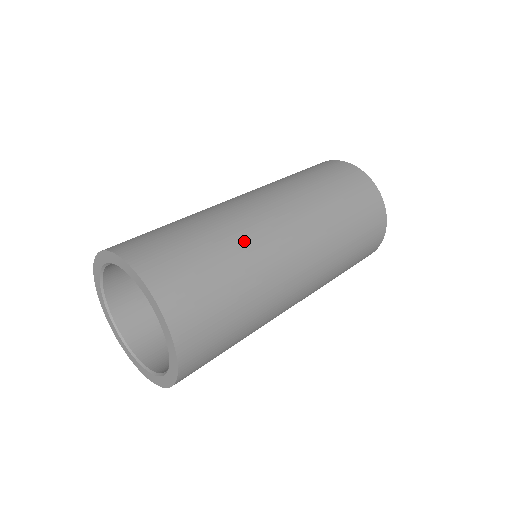
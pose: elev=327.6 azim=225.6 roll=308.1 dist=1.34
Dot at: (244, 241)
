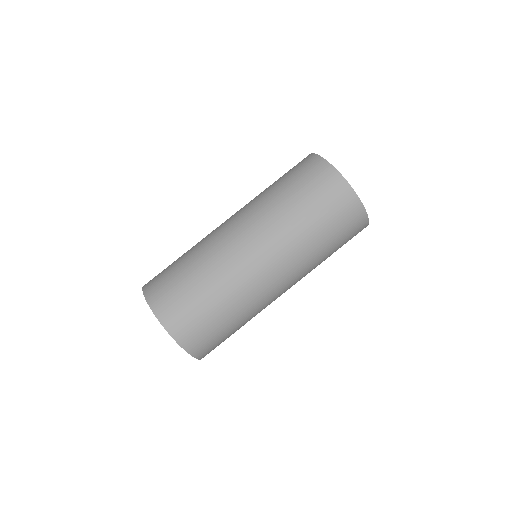
Dot at: (244, 301)
